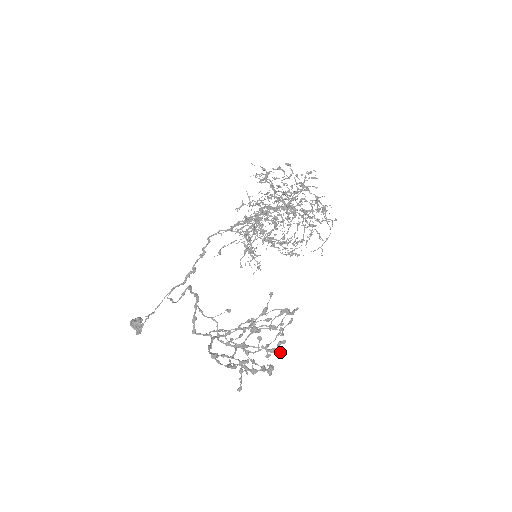
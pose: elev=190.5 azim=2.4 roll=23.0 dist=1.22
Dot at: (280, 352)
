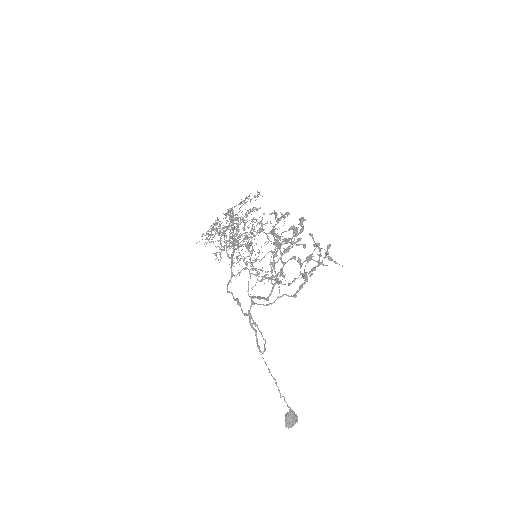
Dot at: occluded
